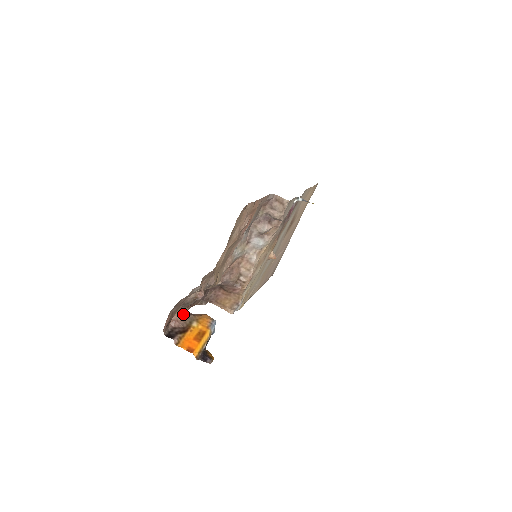
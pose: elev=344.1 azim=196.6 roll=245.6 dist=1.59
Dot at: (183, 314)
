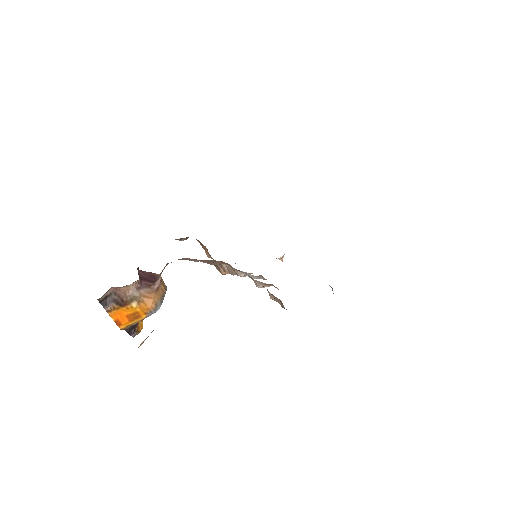
Dot at: (129, 286)
